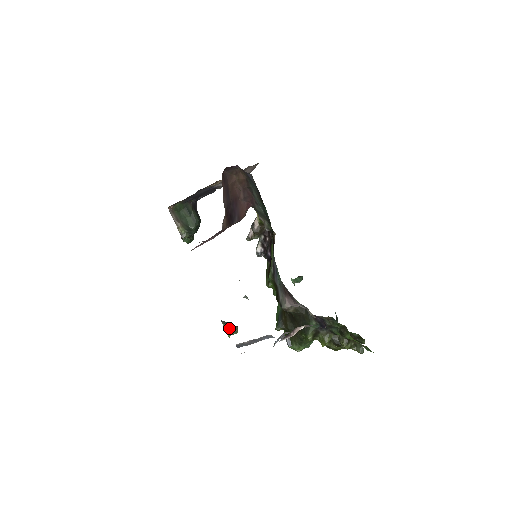
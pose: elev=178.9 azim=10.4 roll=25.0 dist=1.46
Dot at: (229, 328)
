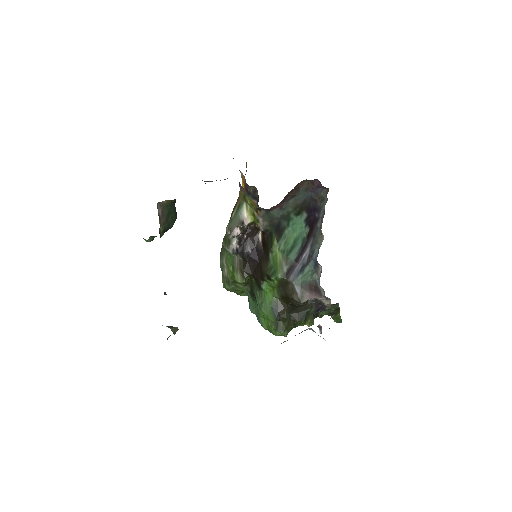
Dot at: (175, 331)
